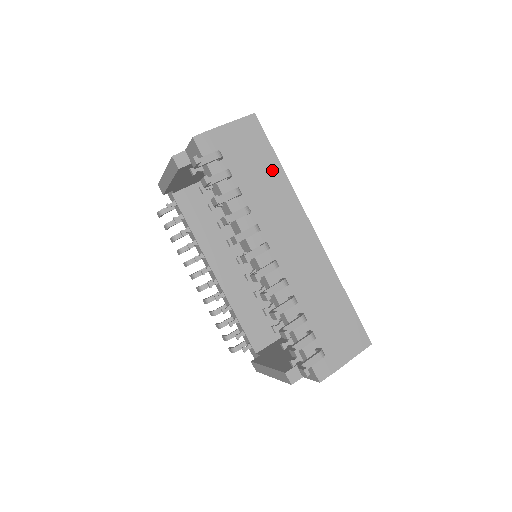
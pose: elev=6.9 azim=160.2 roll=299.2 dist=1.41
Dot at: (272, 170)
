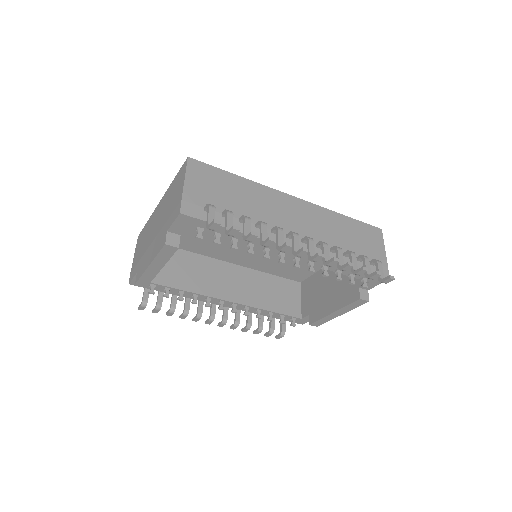
Dot at: (238, 184)
